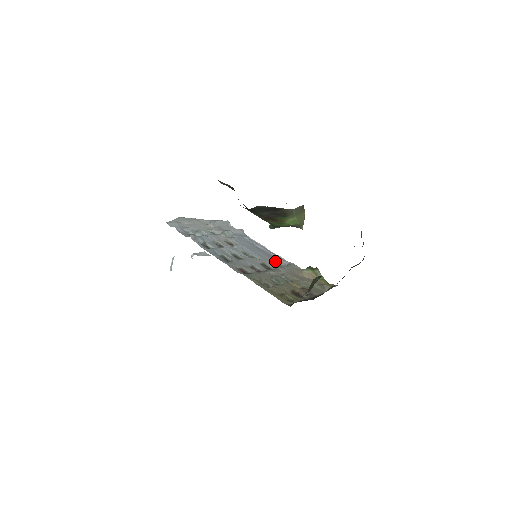
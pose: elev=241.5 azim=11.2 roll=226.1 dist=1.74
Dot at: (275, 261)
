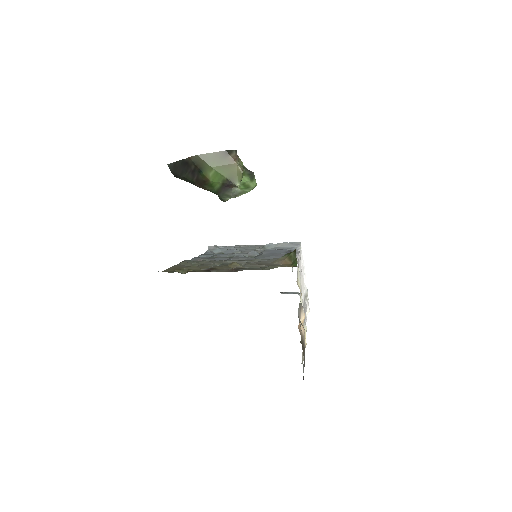
Dot at: (272, 258)
